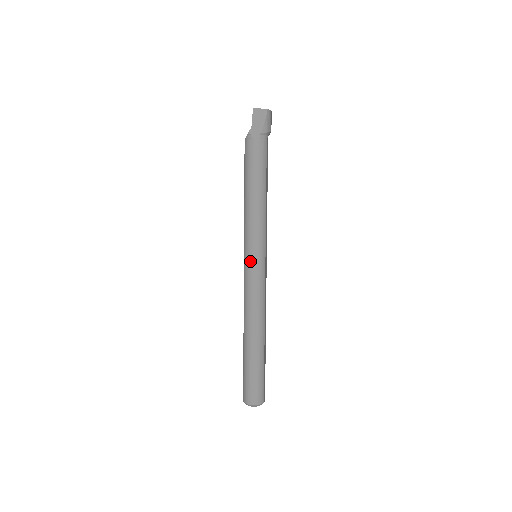
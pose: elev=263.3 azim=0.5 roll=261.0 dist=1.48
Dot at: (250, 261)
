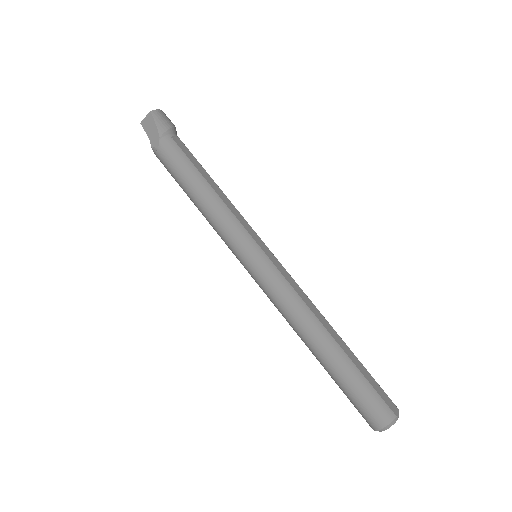
Dot at: (248, 266)
